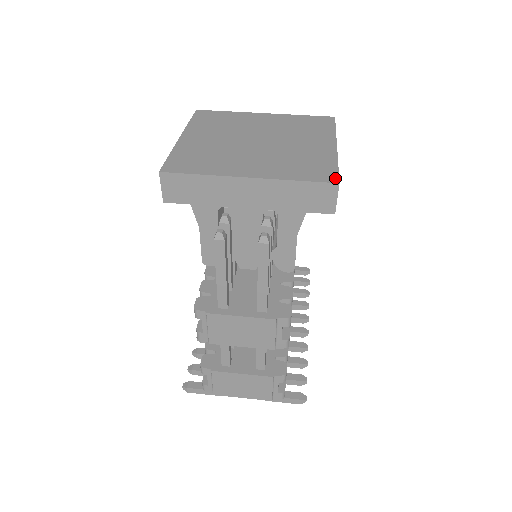
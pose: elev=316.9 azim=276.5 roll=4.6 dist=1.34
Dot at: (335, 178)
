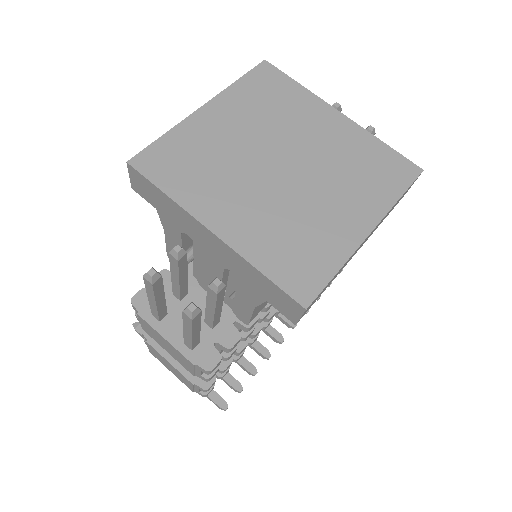
Dot at: (310, 297)
